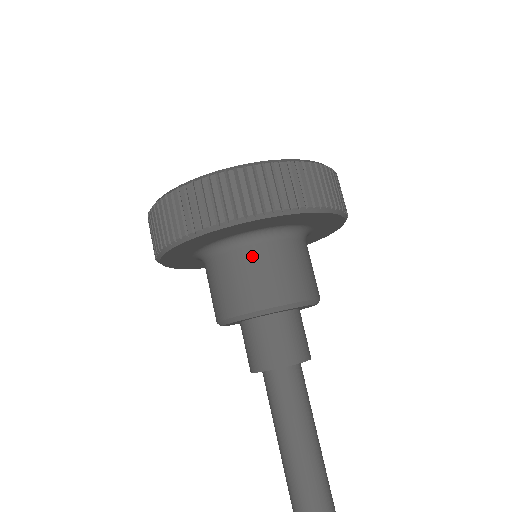
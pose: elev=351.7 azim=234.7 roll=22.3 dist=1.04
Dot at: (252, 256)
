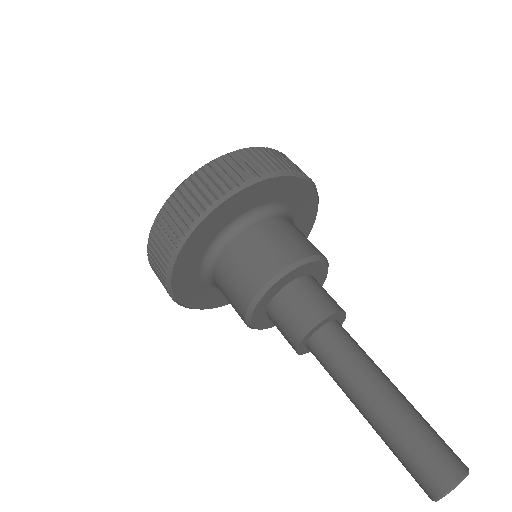
Dot at: (258, 231)
